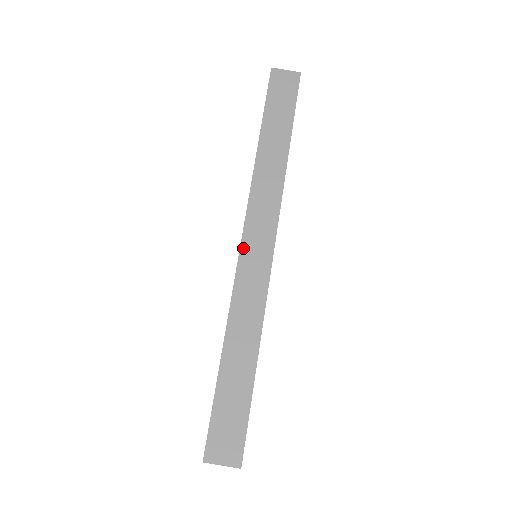
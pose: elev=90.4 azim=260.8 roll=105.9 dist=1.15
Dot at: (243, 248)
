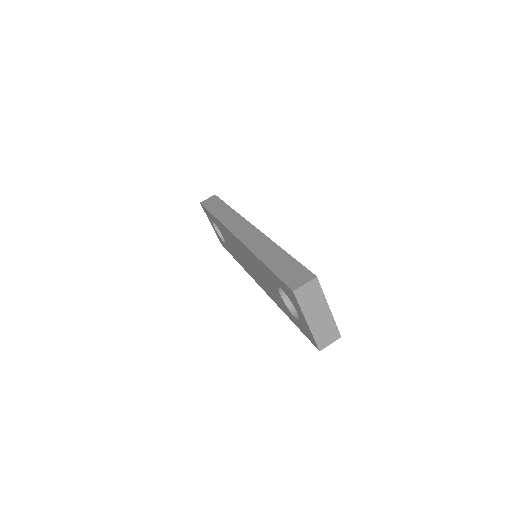
Dot at: (238, 236)
